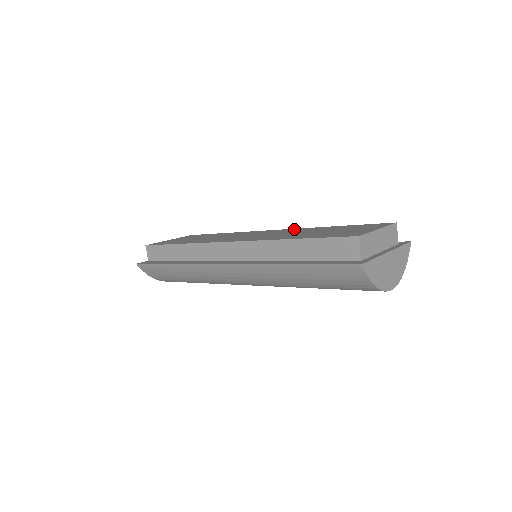
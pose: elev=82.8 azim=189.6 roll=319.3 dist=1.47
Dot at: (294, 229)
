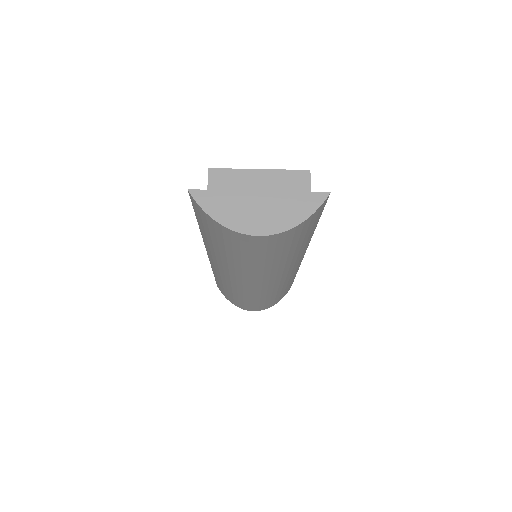
Dot at: occluded
